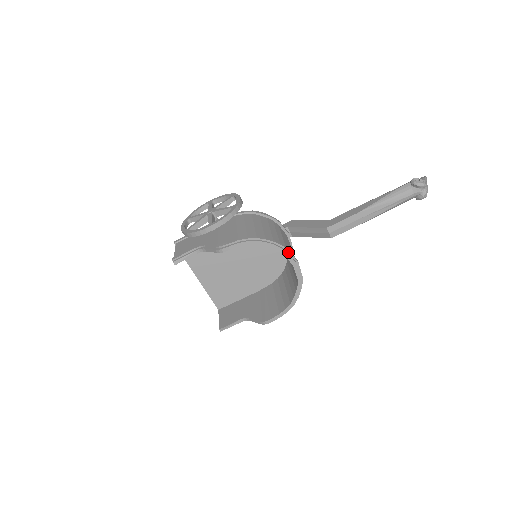
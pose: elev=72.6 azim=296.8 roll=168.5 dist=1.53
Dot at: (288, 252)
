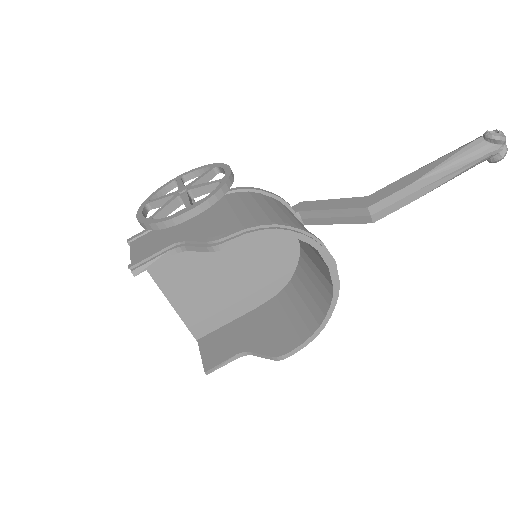
Dot at: (321, 245)
